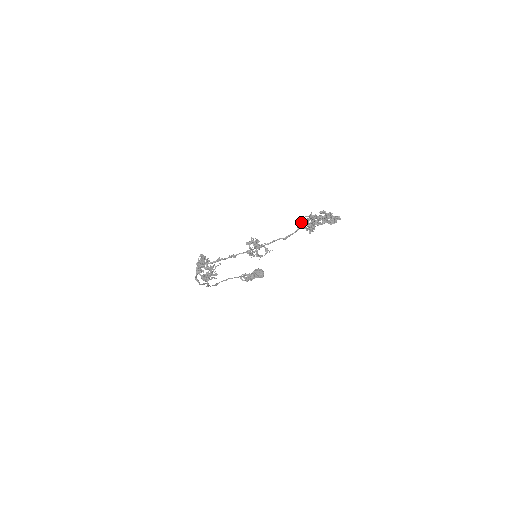
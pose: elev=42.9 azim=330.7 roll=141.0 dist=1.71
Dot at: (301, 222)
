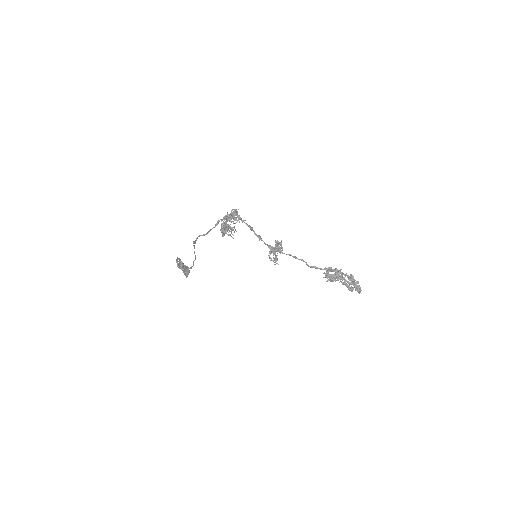
Dot at: (331, 268)
